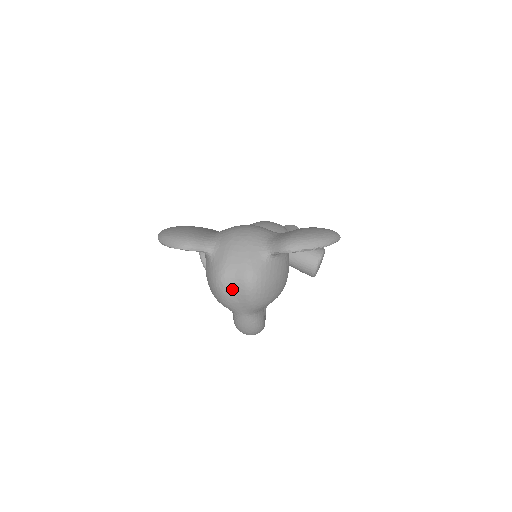
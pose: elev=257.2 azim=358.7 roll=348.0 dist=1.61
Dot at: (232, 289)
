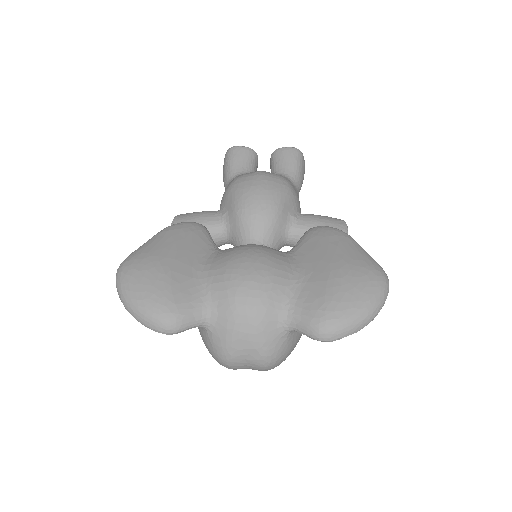
Dot at: (242, 368)
